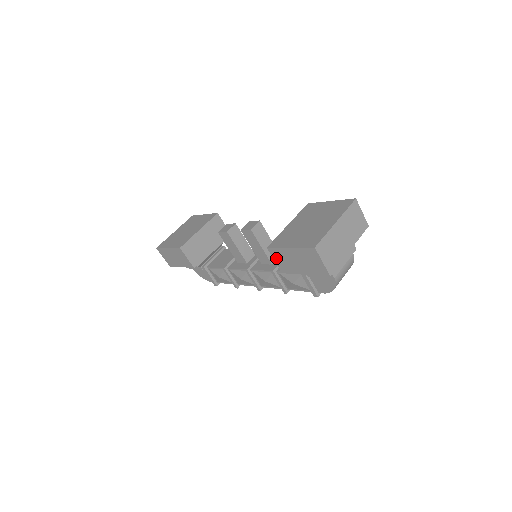
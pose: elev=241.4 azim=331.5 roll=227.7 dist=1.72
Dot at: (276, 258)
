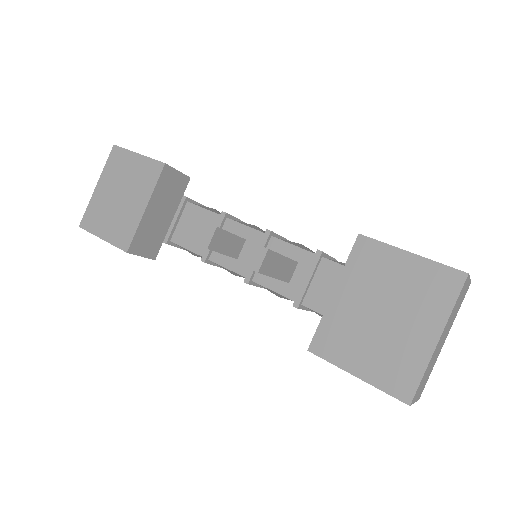
Dot at: occluded
